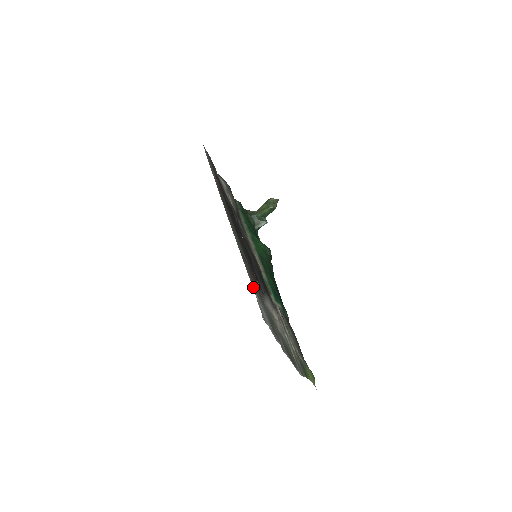
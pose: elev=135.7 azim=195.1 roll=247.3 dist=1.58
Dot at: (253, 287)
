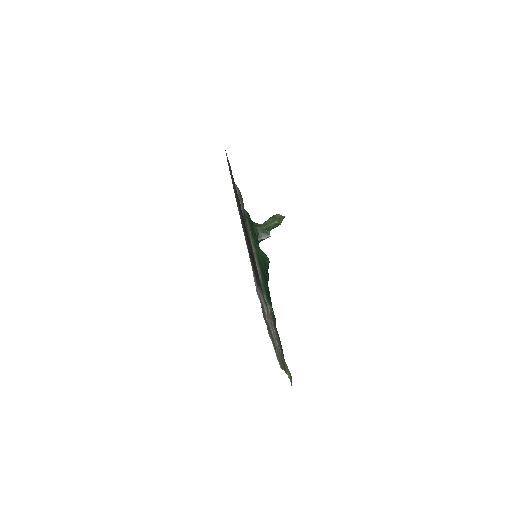
Dot at: occluded
